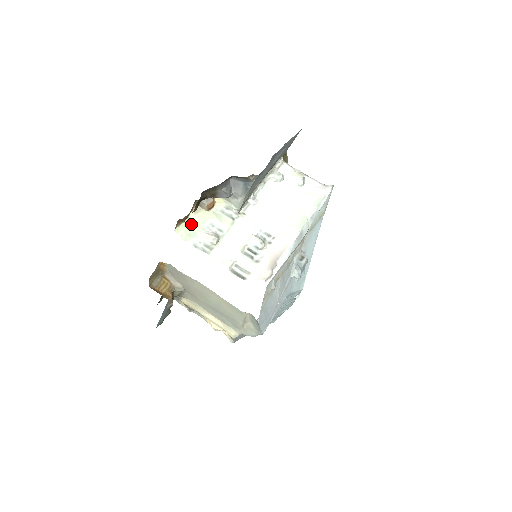
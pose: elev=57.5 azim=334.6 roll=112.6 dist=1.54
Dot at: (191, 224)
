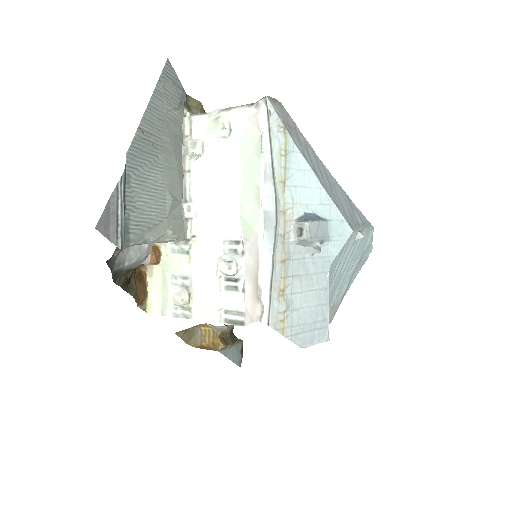
Dot at: (157, 290)
